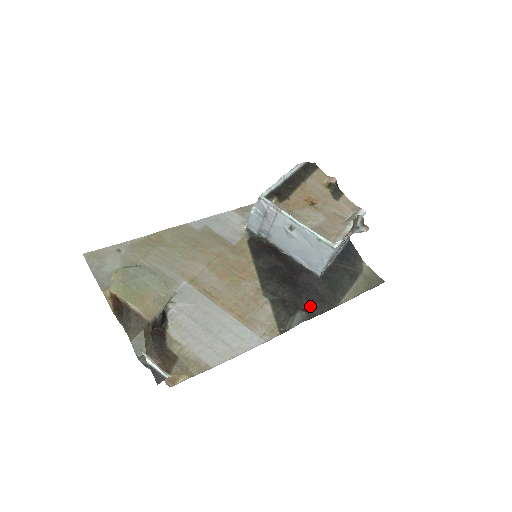
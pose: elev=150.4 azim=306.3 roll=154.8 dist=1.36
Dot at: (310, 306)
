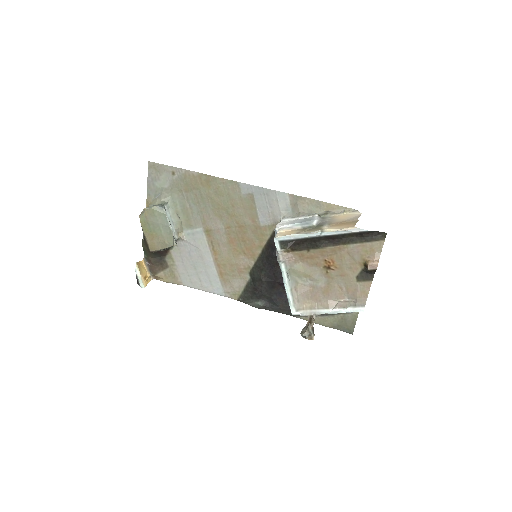
Dot at: (273, 303)
